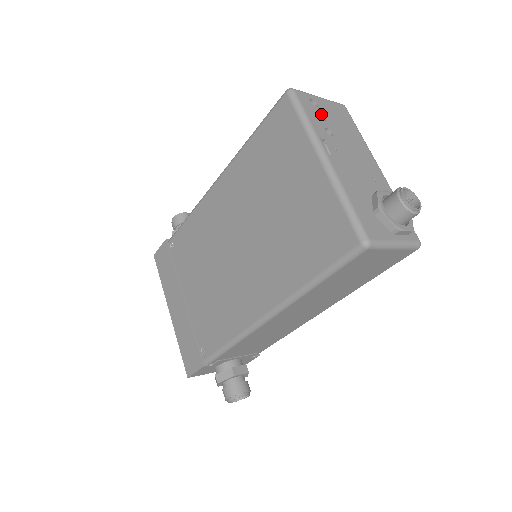
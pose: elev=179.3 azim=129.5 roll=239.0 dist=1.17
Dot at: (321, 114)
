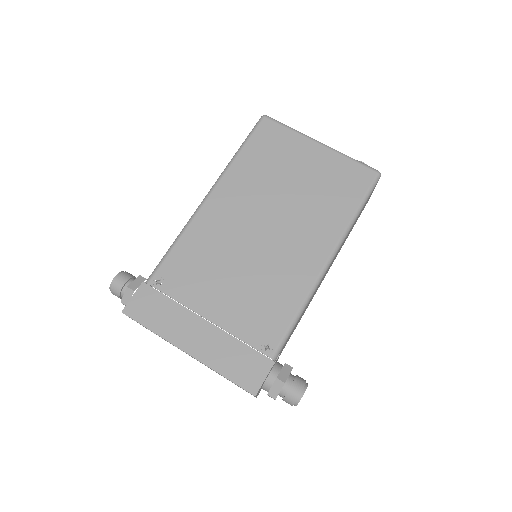
Dot at: occluded
